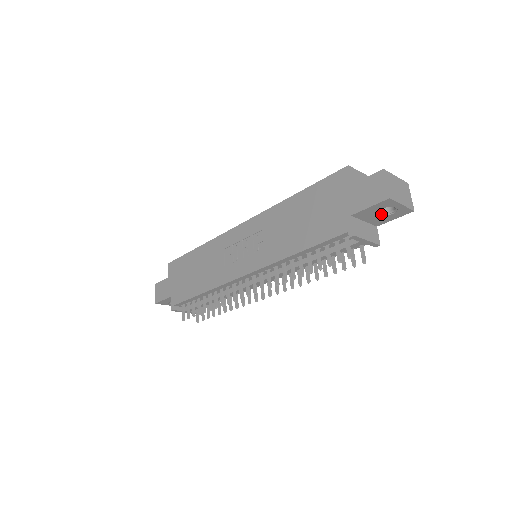
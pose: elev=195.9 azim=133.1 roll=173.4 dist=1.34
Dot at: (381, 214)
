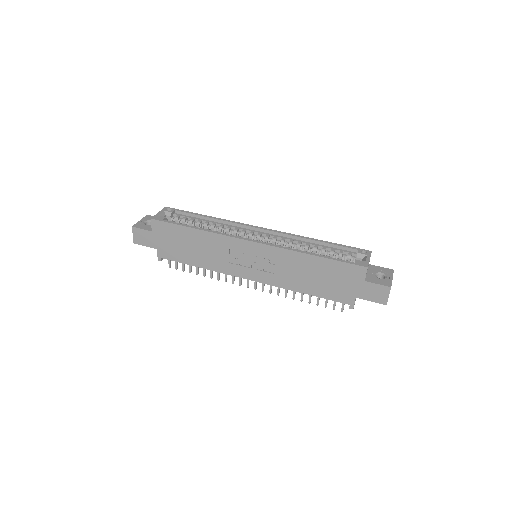
Dot at: occluded
